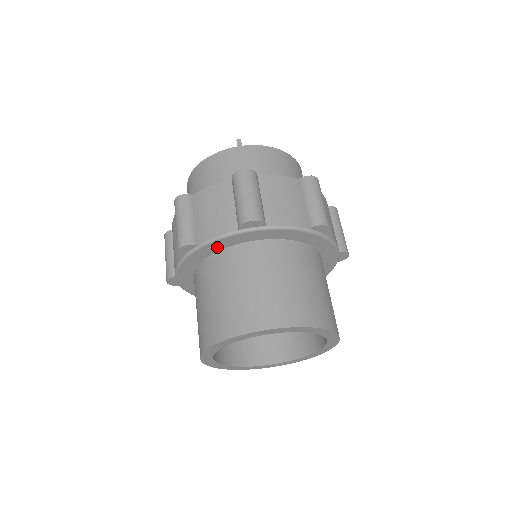
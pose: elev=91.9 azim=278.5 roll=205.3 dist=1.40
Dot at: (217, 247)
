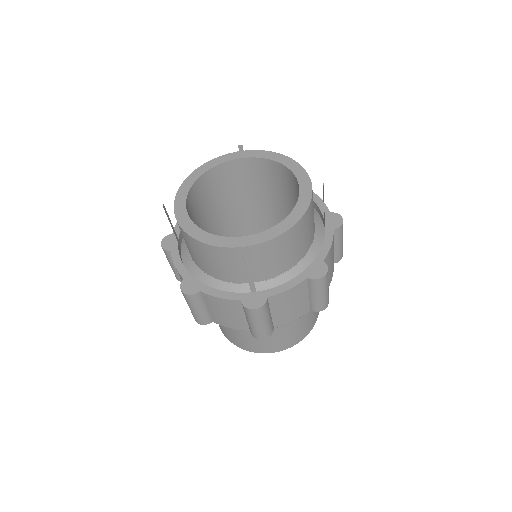
Dot at: occluded
